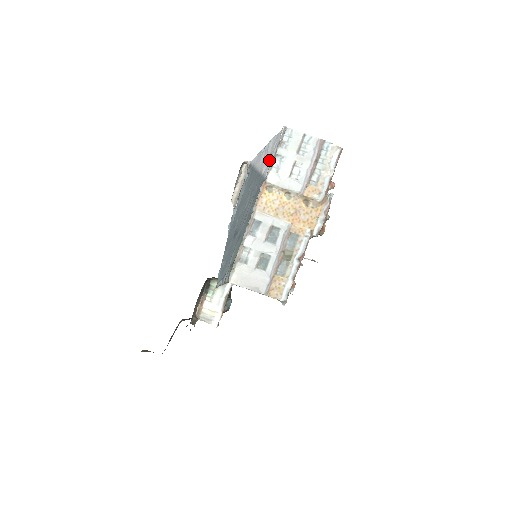
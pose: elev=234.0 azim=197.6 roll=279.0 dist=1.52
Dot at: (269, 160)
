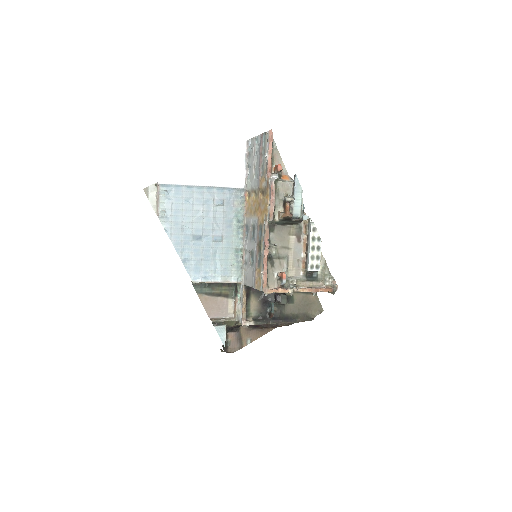
Dot at: (232, 173)
